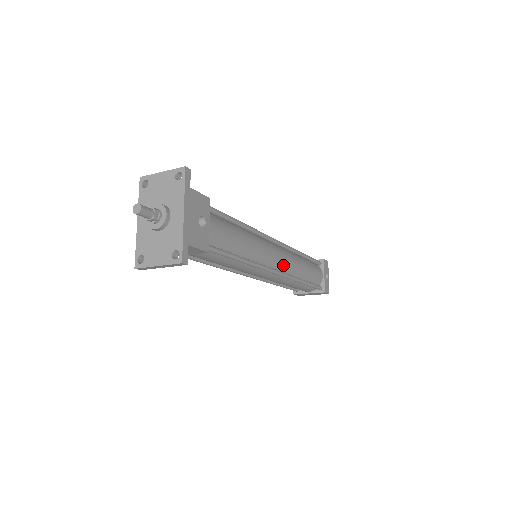
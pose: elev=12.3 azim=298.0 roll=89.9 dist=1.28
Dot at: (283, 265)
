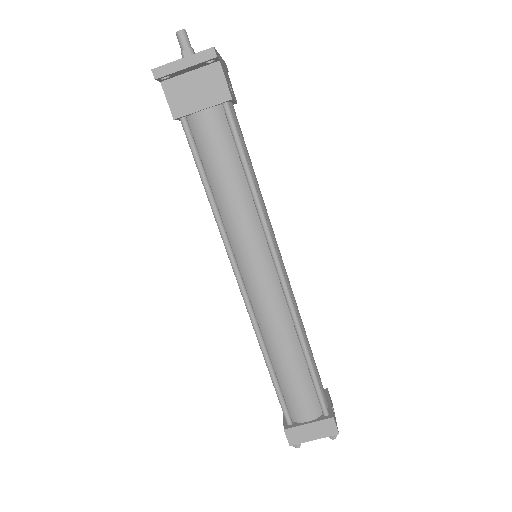
Dot at: (287, 283)
